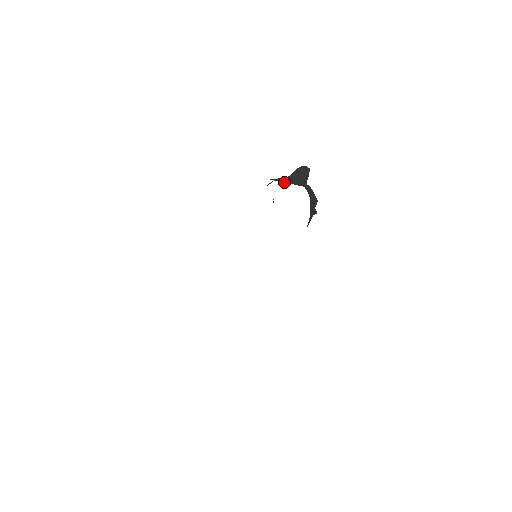
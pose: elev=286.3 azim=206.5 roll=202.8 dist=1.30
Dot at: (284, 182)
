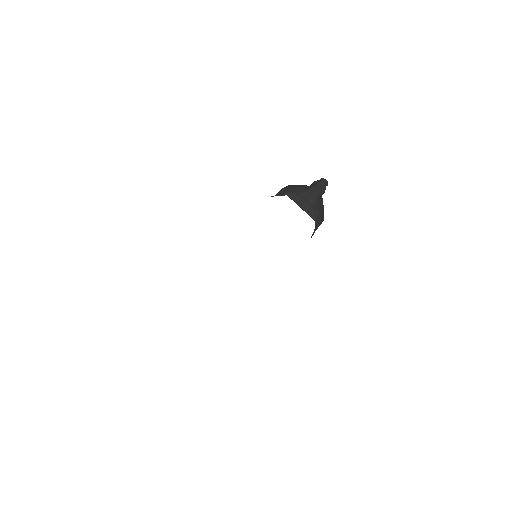
Dot at: occluded
